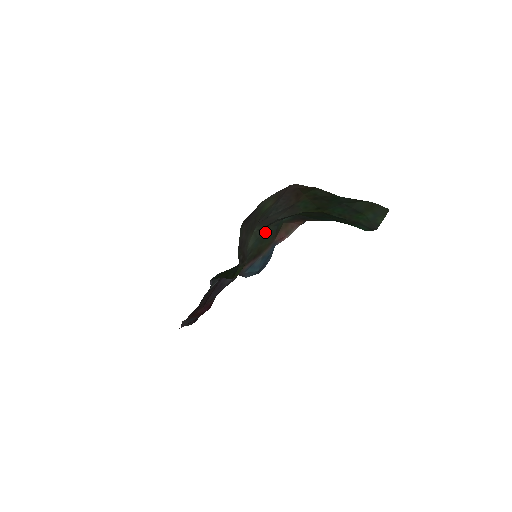
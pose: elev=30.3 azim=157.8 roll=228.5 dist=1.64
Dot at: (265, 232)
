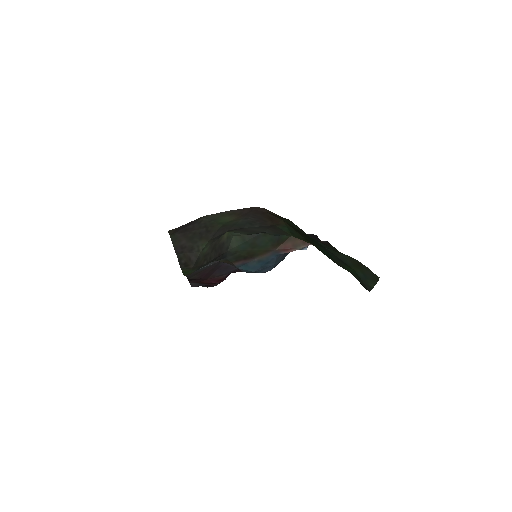
Dot at: (259, 238)
